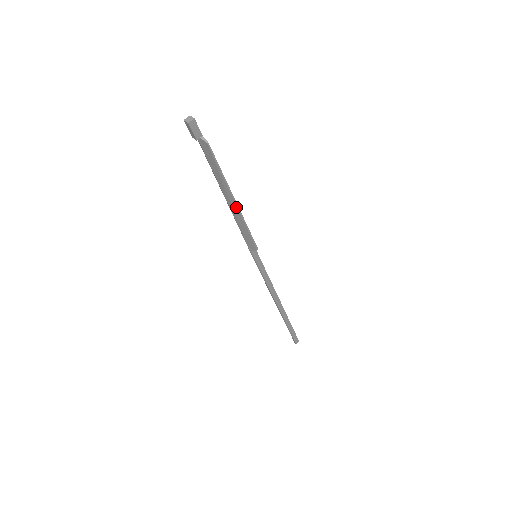
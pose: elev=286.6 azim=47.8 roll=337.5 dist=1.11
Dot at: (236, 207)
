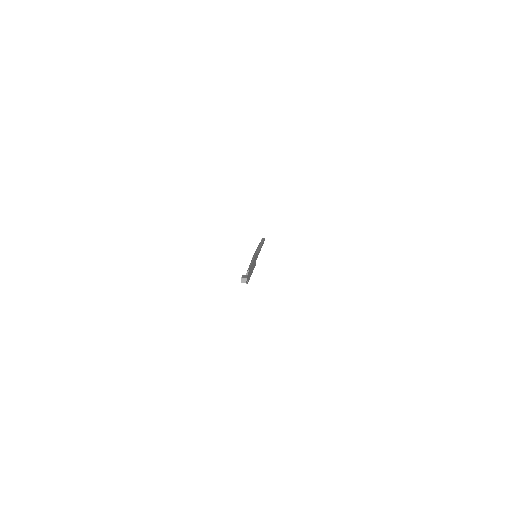
Dot at: occluded
